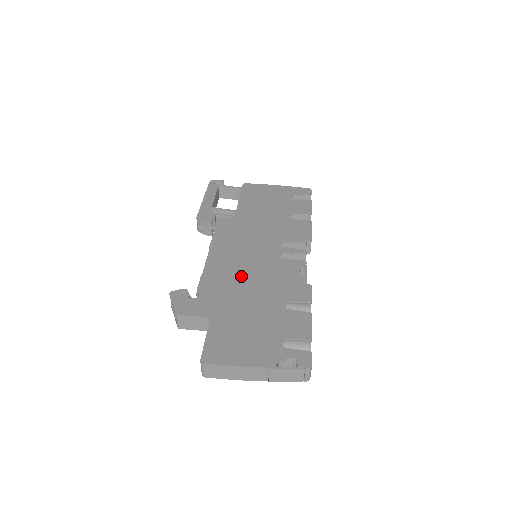
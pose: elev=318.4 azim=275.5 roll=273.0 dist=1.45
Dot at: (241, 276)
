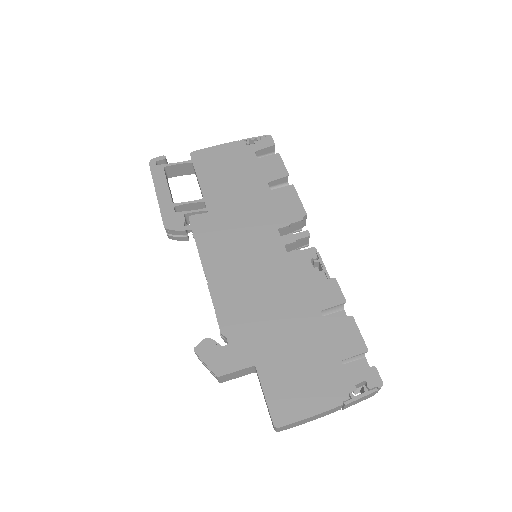
Dot at: (258, 295)
